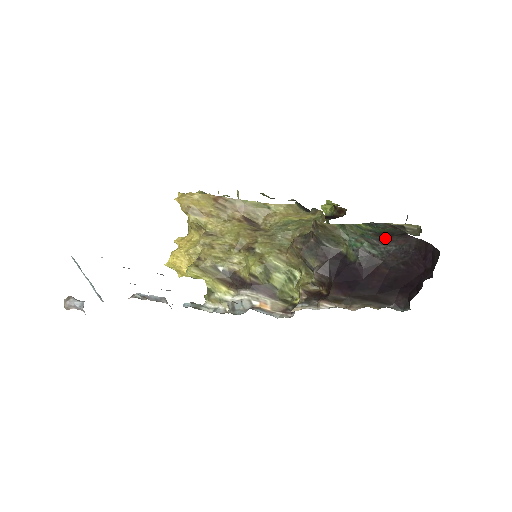
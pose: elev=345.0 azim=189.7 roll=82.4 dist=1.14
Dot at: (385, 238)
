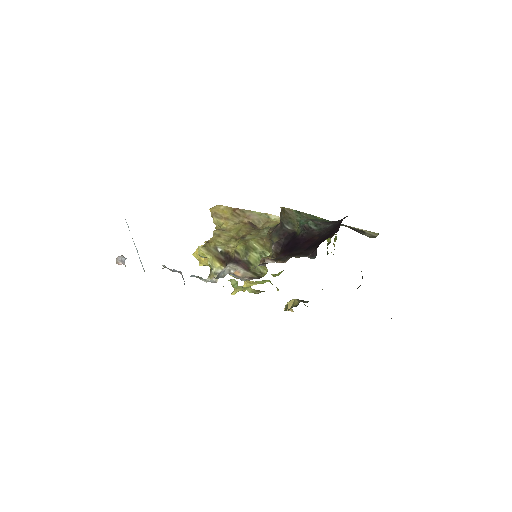
Dot at: (329, 222)
